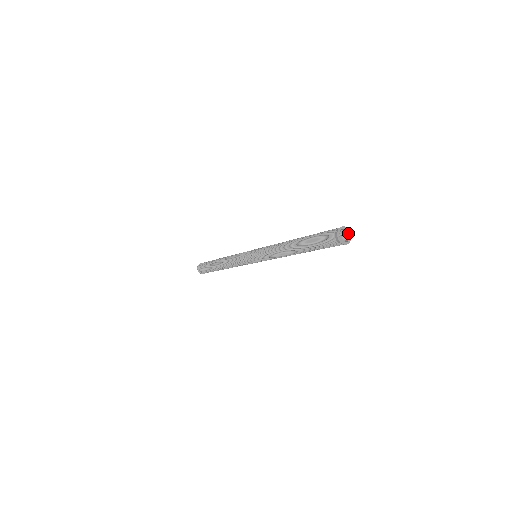
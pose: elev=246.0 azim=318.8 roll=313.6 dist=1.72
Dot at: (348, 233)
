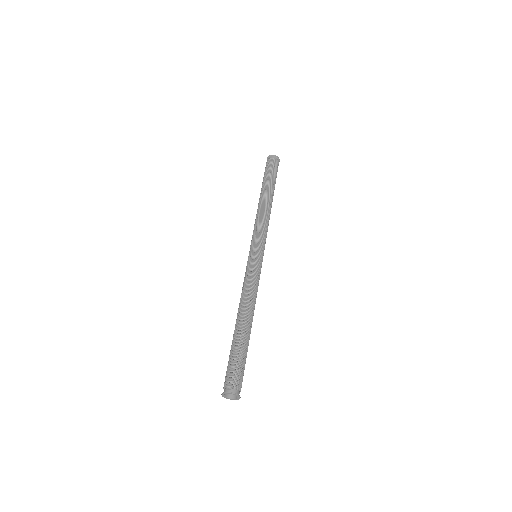
Dot at: (237, 395)
